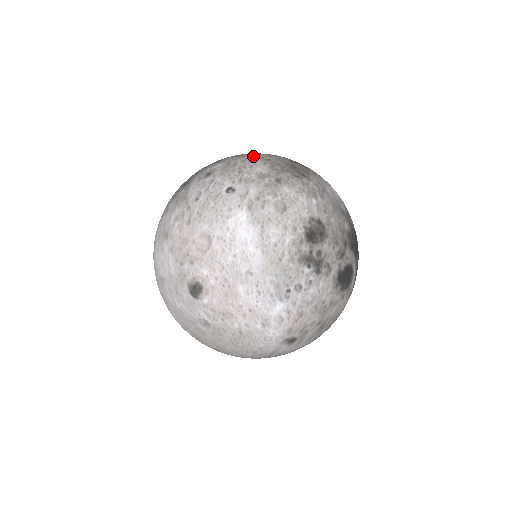
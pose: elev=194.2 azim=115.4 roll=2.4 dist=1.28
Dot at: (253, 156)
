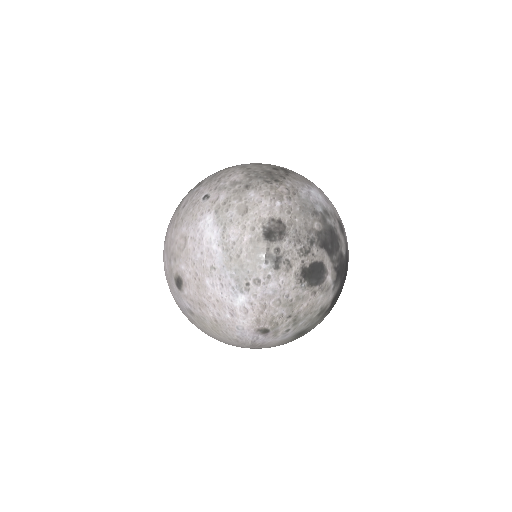
Dot at: (239, 166)
